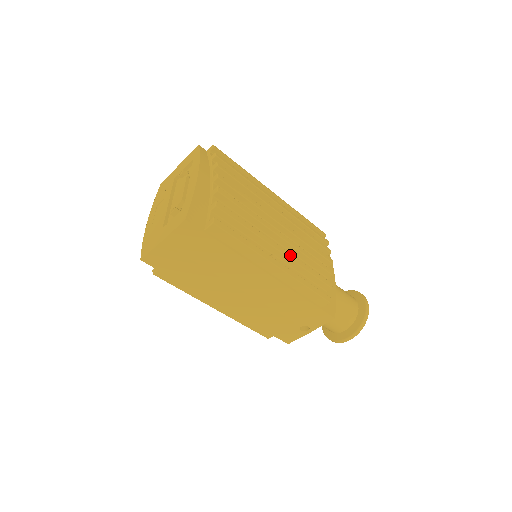
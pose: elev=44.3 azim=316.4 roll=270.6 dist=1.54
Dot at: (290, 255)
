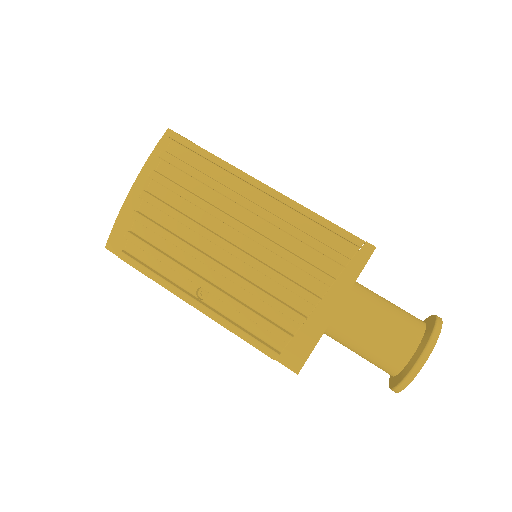
Dot at: (220, 294)
